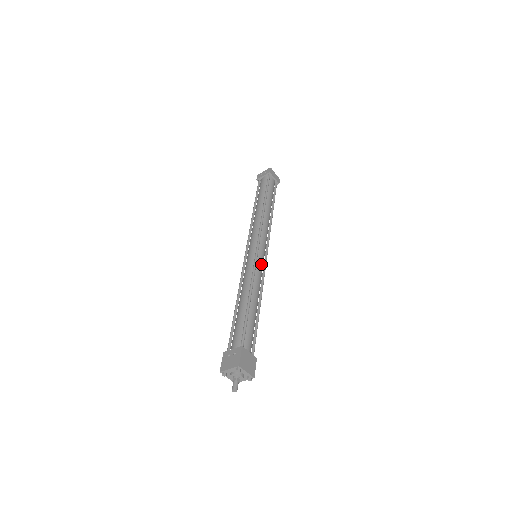
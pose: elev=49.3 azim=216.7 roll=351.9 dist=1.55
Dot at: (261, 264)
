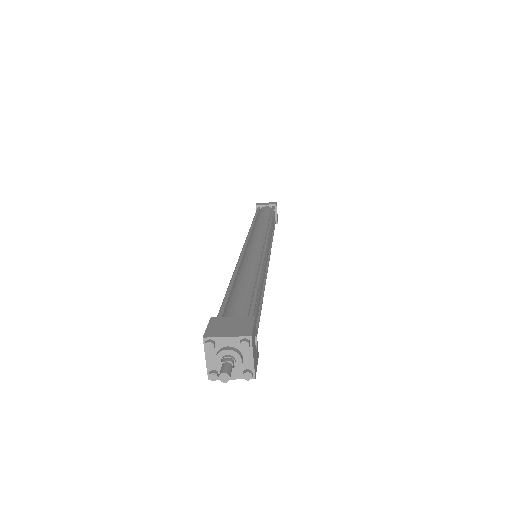
Dot at: (253, 251)
